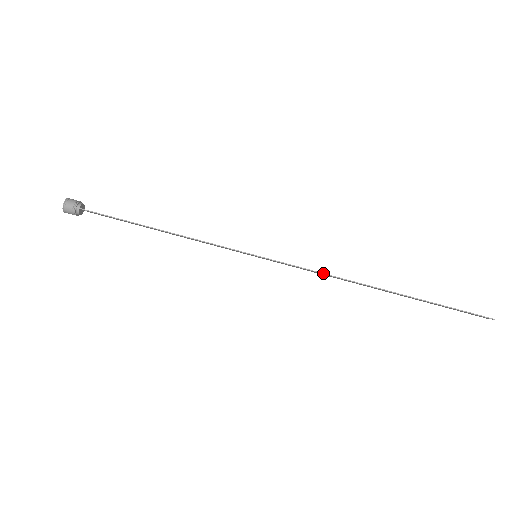
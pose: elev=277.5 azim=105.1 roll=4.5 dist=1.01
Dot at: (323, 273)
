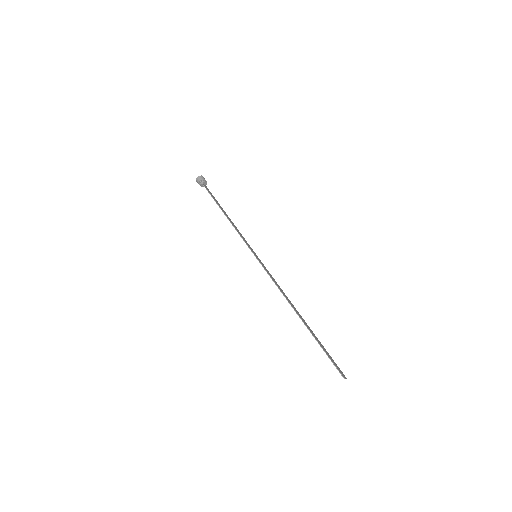
Dot at: (277, 286)
